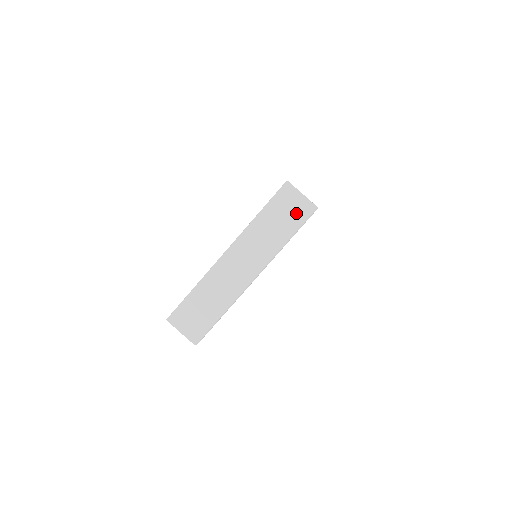
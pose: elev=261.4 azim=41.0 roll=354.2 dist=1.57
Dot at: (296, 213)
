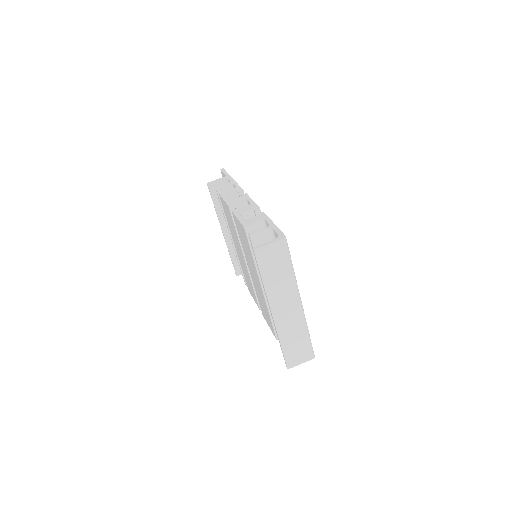
Dot at: (280, 255)
